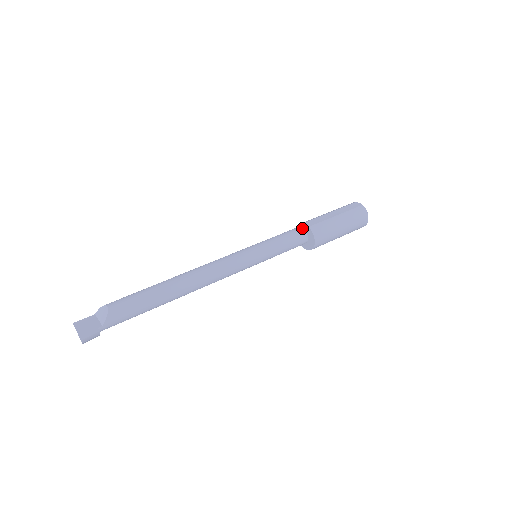
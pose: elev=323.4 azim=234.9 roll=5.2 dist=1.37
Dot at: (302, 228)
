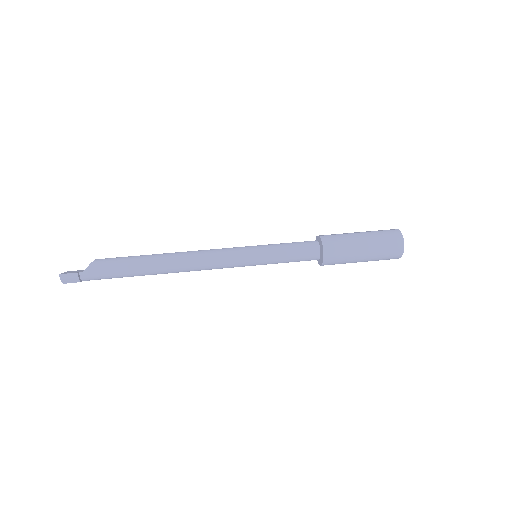
Dot at: (316, 240)
